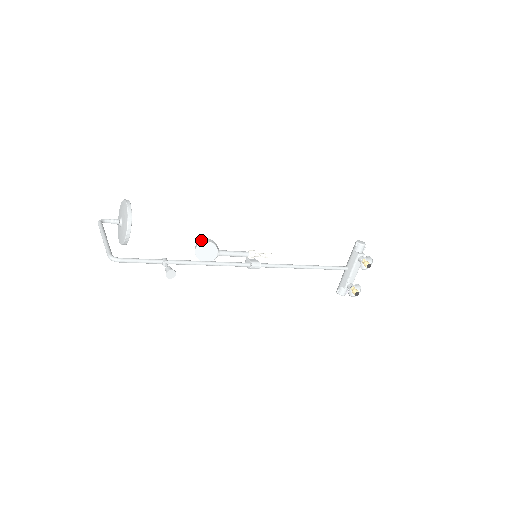
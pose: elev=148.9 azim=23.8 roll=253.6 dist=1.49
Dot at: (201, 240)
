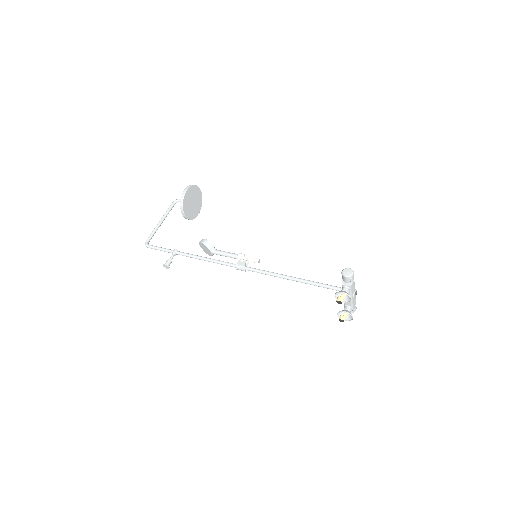
Dot at: (202, 239)
